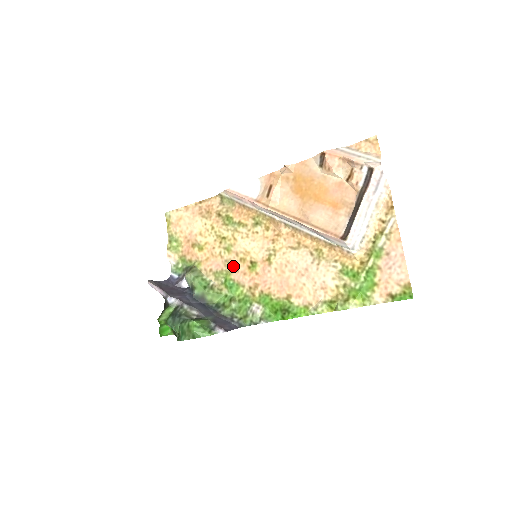
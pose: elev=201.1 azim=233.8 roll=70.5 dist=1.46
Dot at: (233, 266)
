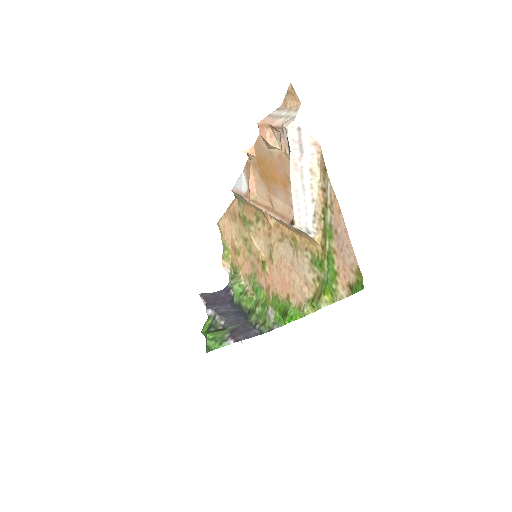
Dot at: (255, 268)
